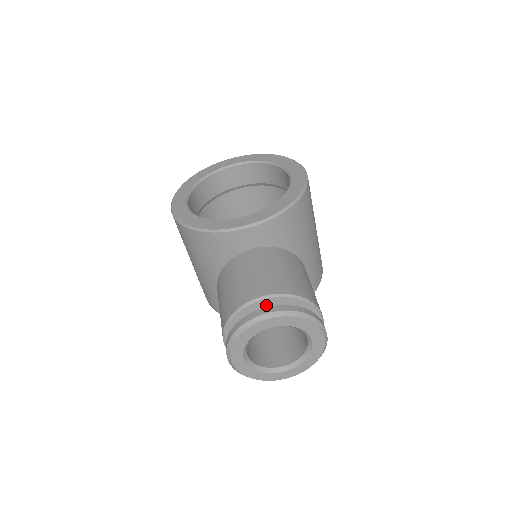
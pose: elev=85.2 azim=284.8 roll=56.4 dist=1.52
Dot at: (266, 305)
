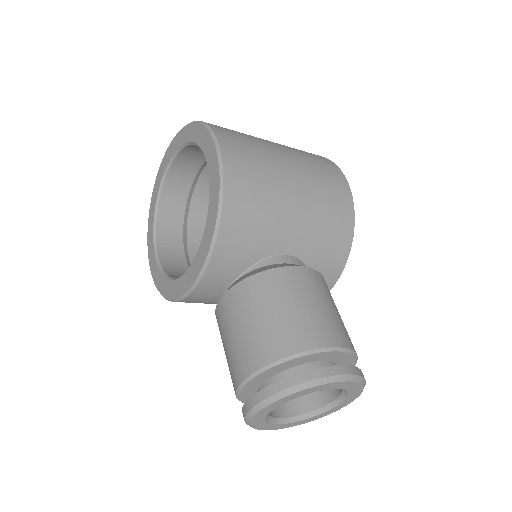
Dot at: (255, 383)
